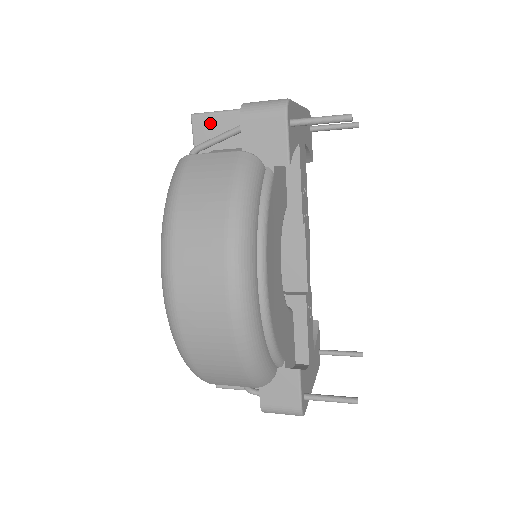
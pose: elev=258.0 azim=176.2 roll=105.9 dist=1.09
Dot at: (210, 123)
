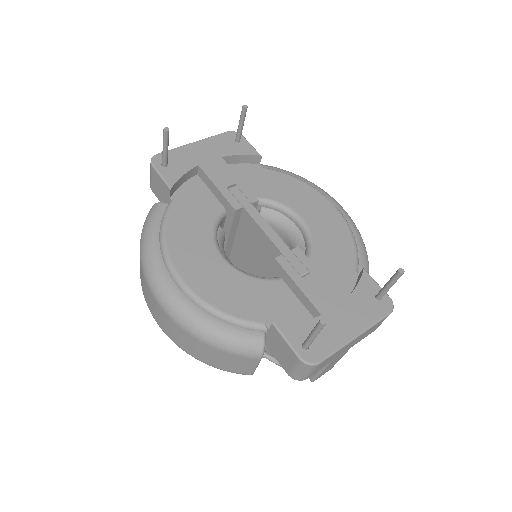
Dot at: occluded
